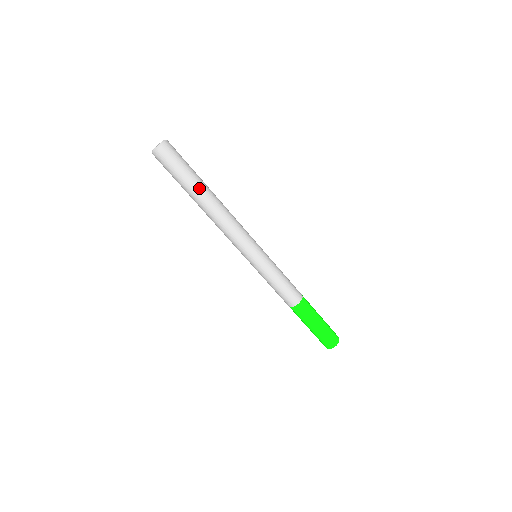
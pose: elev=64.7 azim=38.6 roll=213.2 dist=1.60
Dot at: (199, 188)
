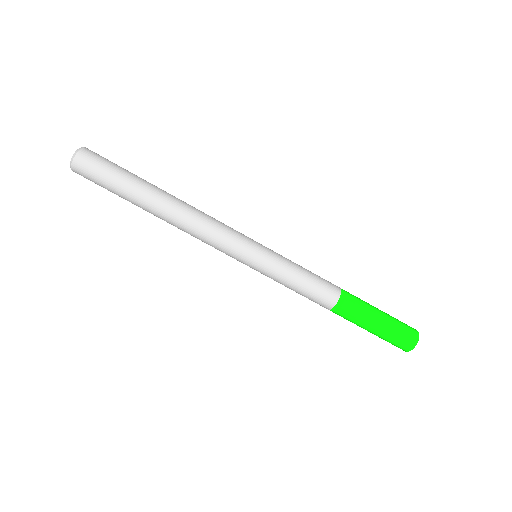
Dot at: (144, 191)
